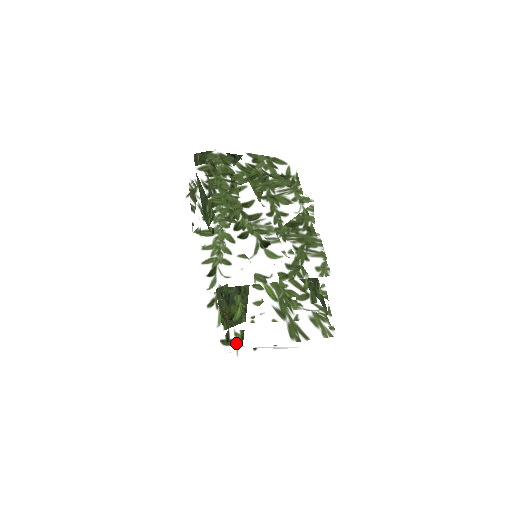
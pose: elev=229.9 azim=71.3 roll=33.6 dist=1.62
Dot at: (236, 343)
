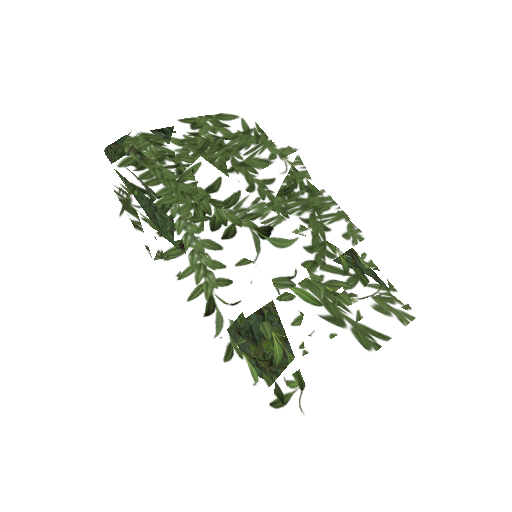
Dot at: (296, 397)
